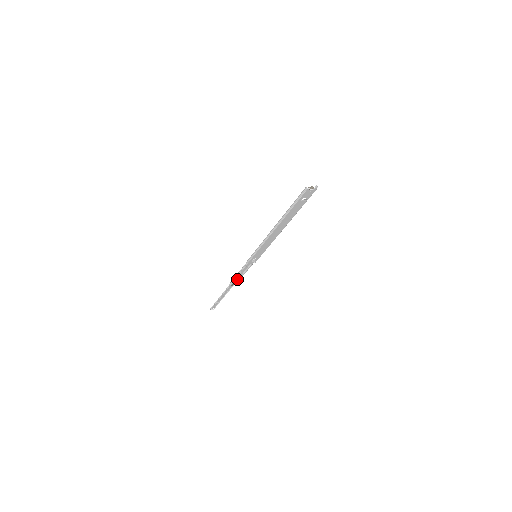
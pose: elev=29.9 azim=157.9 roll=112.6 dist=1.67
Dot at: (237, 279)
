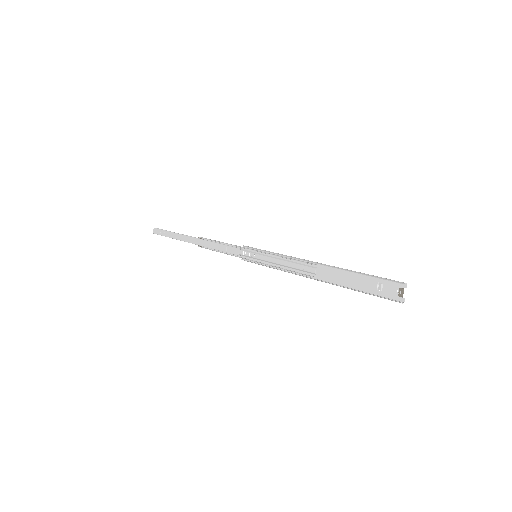
Dot at: (209, 244)
